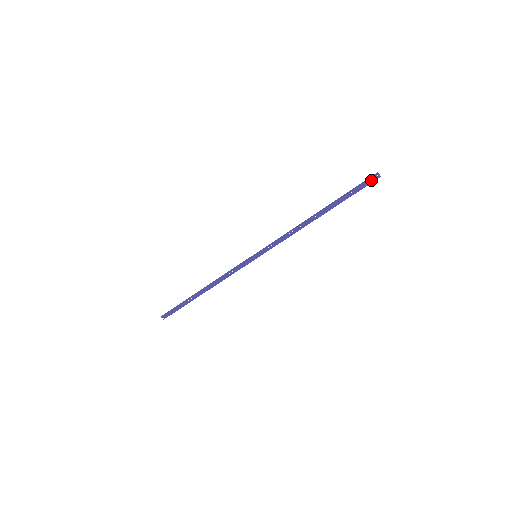
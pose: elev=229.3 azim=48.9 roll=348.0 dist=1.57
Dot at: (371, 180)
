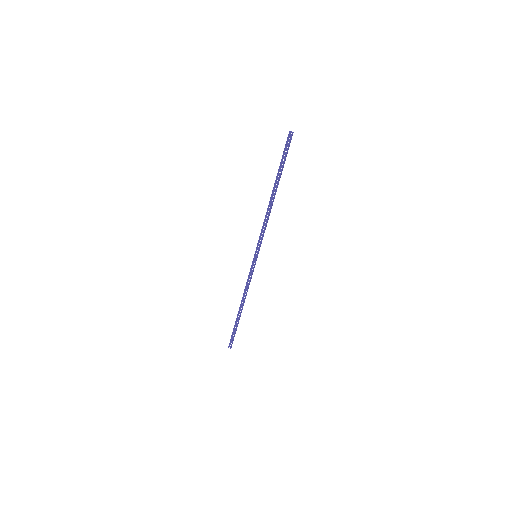
Dot at: (290, 140)
